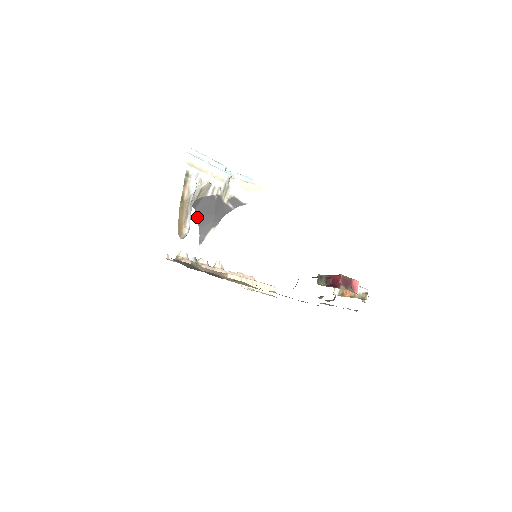
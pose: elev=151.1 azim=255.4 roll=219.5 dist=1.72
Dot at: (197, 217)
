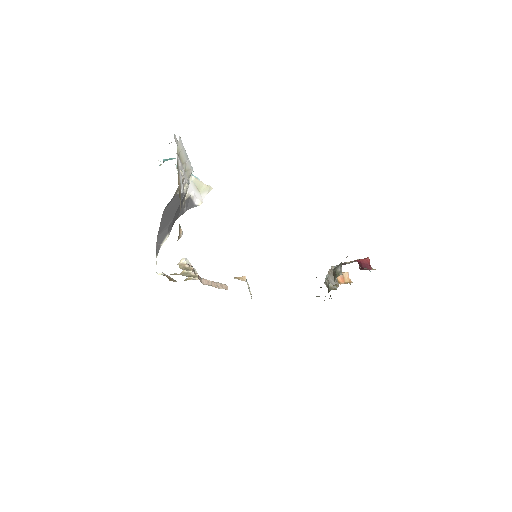
Dot at: (161, 220)
